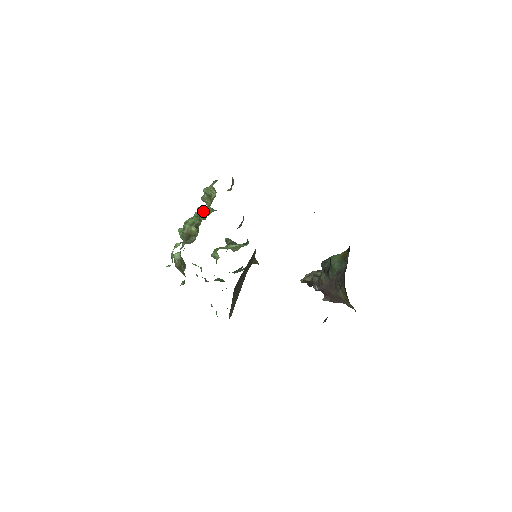
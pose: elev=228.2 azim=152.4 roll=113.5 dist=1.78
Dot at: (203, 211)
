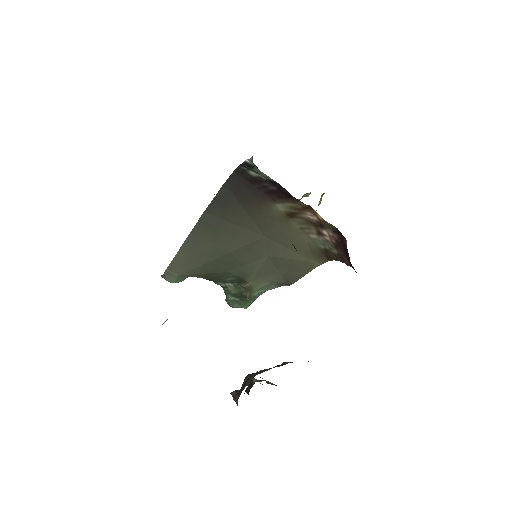
Dot at: occluded
